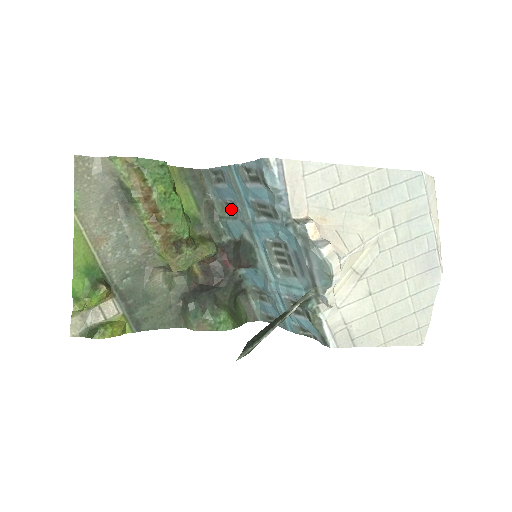
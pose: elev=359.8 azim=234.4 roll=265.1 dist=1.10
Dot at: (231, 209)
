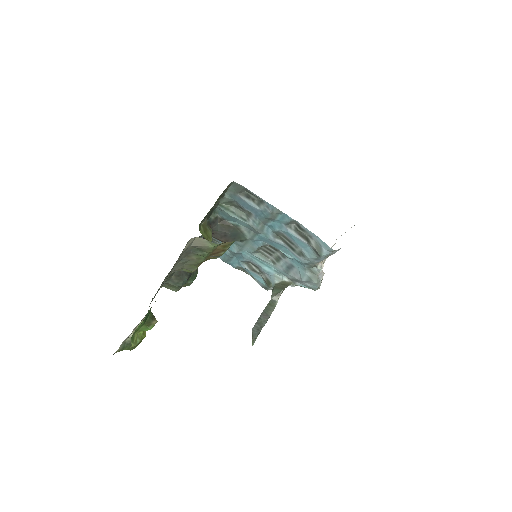
Dot at: (241, 210)
